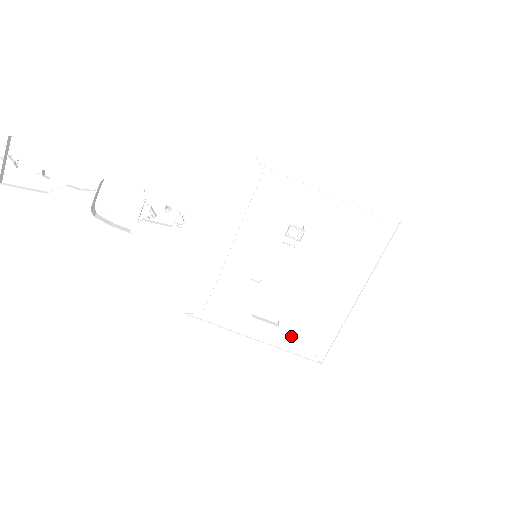
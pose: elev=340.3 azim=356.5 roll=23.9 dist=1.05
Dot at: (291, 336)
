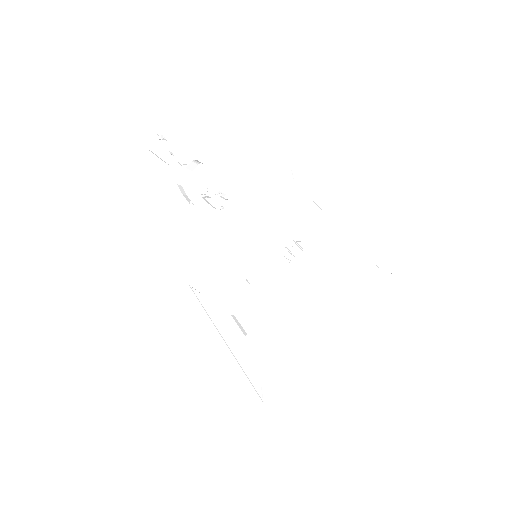
Dot at: (251, 353)
